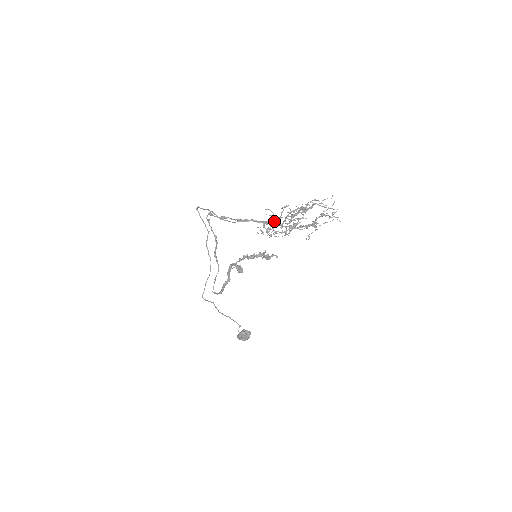
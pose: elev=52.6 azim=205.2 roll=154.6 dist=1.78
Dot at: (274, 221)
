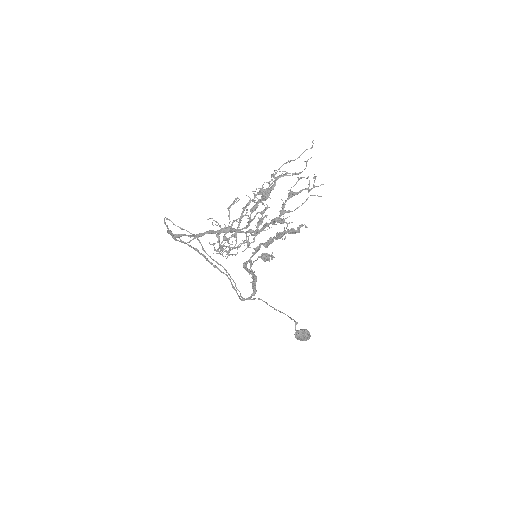
Dot at: occluded
